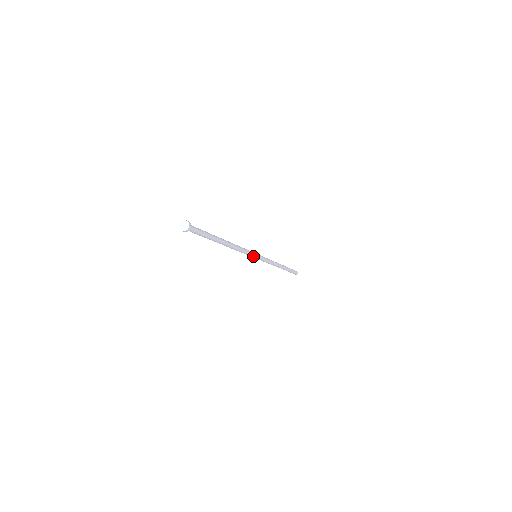
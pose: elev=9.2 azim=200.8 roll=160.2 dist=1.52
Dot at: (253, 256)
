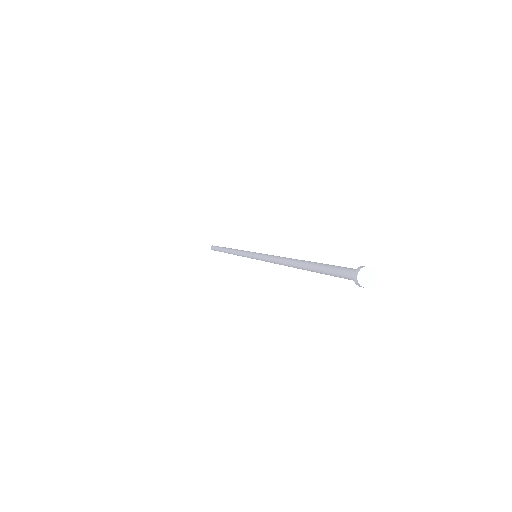
Dot at: occluded
